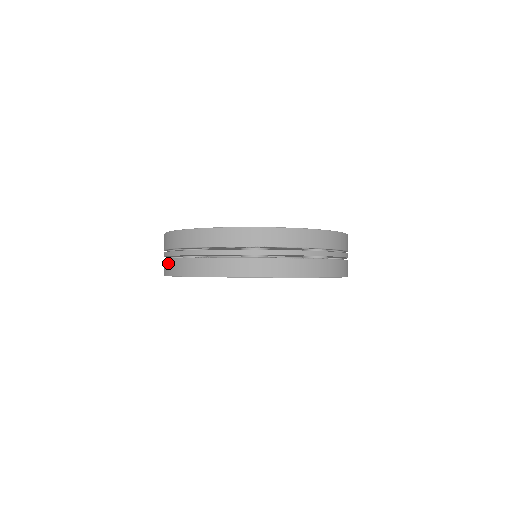
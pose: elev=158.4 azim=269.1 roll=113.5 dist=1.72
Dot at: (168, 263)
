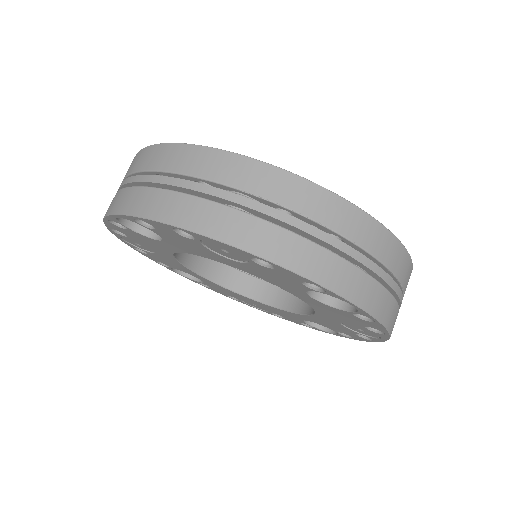
Dot at: occluded
